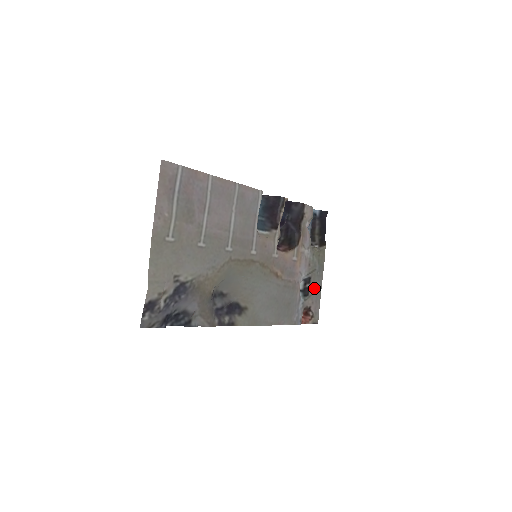
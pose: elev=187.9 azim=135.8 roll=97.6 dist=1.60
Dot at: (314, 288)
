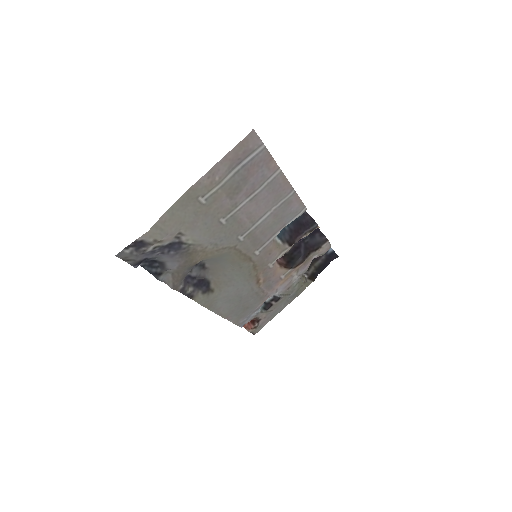
Dot at: (276, 307)
